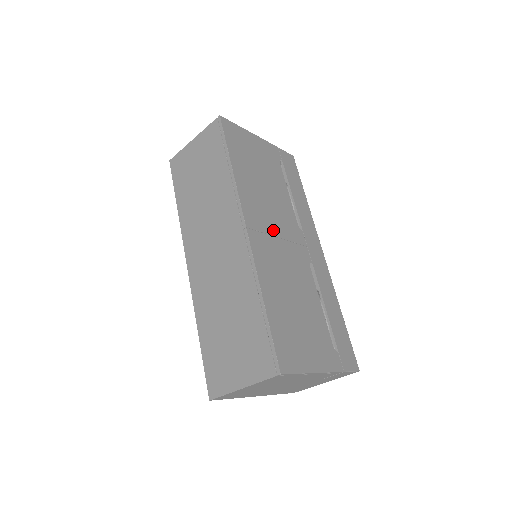
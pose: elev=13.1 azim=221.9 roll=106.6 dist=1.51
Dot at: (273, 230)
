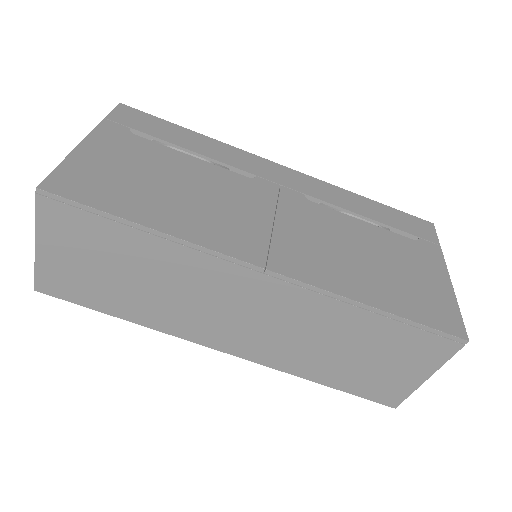
Dot at: (262, 224)
